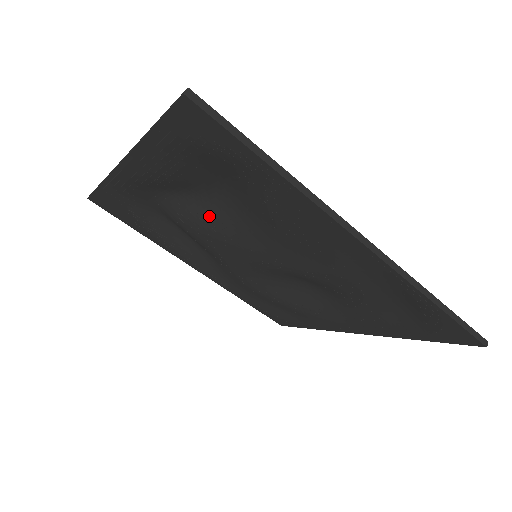
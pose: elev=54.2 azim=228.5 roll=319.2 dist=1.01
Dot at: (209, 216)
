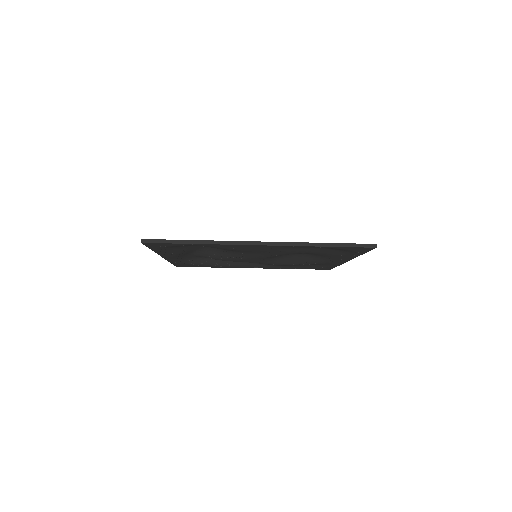
Dot at: (217, 253)
